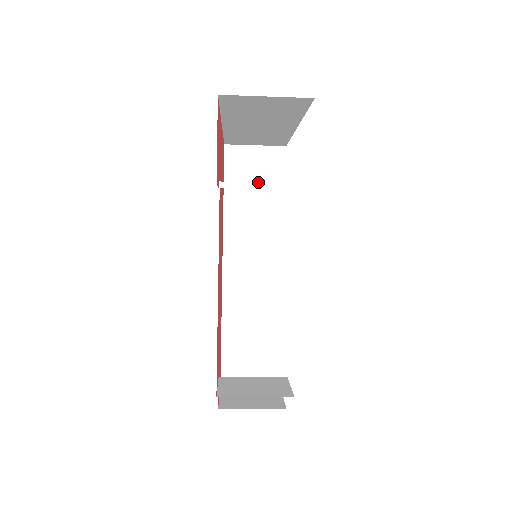
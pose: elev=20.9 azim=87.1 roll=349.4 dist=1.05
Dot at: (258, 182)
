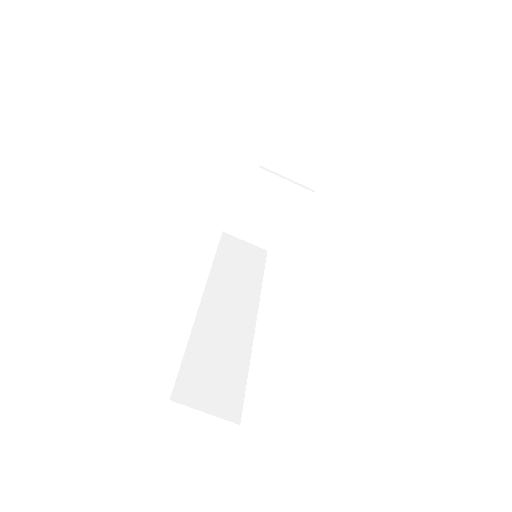
Dot at: (285, 177)
